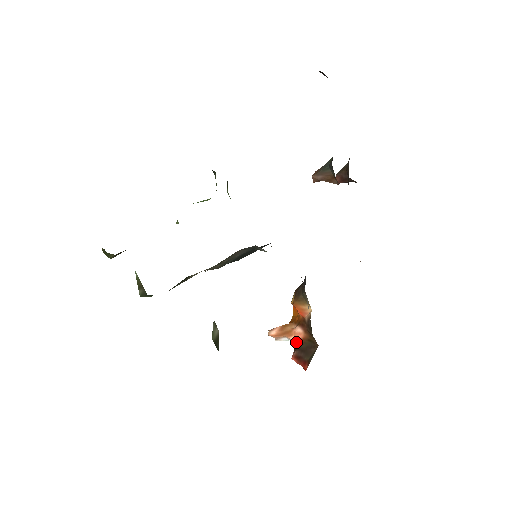
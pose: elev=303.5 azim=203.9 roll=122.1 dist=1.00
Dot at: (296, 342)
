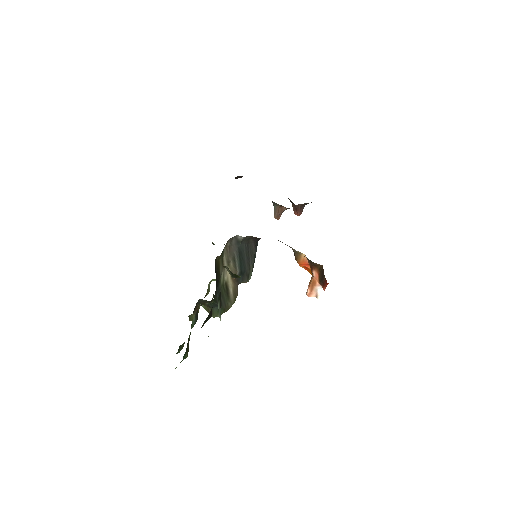
Dot at: (319, 281)
